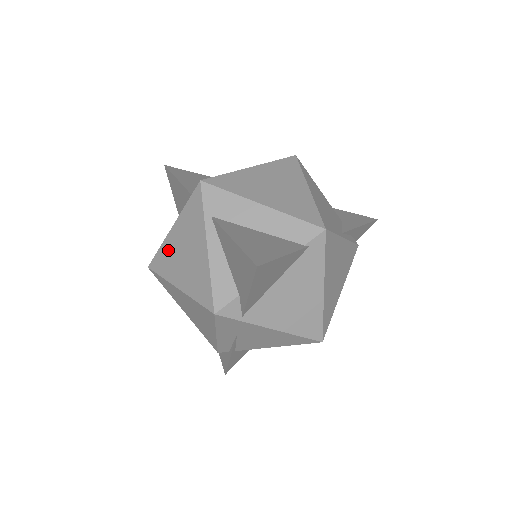
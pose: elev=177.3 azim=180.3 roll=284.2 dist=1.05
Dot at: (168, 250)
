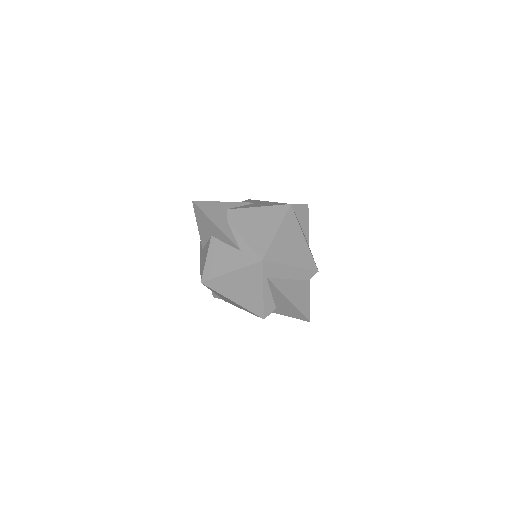
Dot at: (225, 282)
